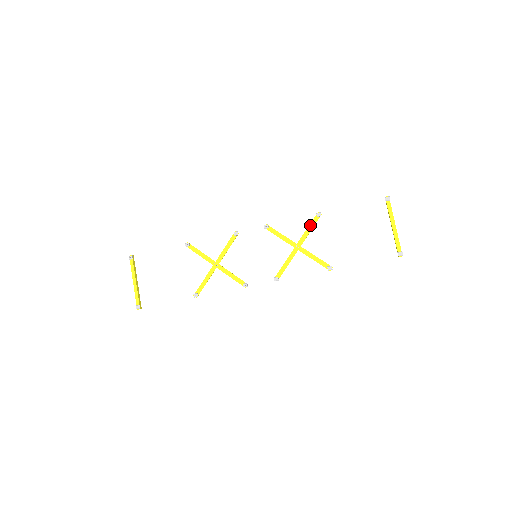
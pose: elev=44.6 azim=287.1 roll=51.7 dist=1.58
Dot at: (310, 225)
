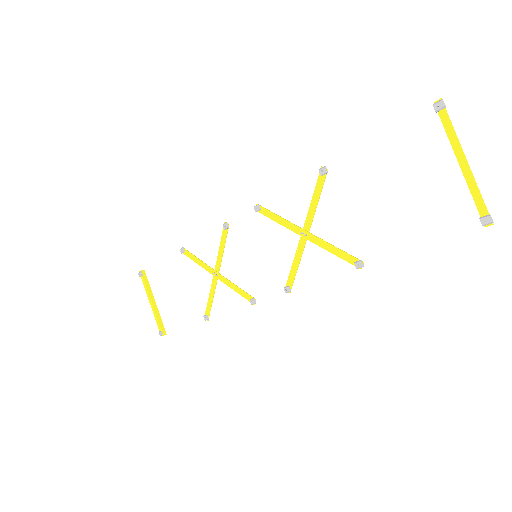
Dot at: (314, 193)
